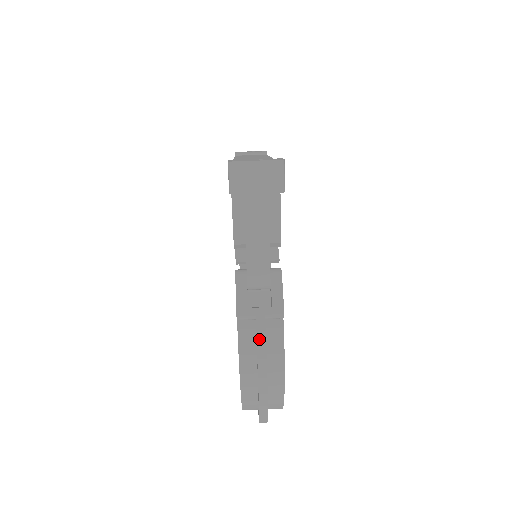
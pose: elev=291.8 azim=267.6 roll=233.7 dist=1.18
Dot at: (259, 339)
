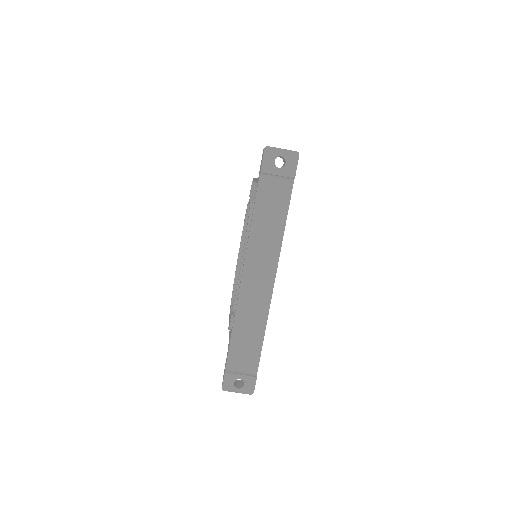
Dot at: occluded
